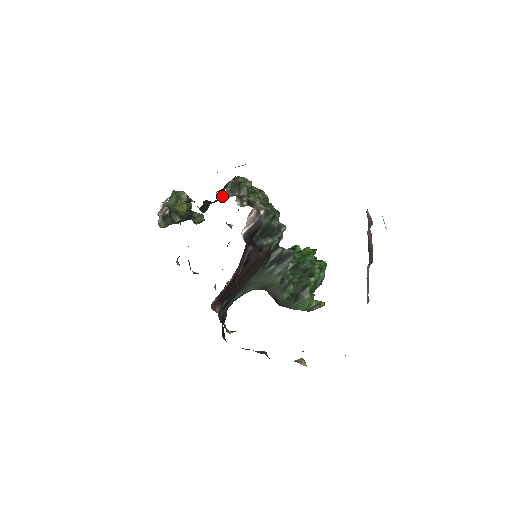
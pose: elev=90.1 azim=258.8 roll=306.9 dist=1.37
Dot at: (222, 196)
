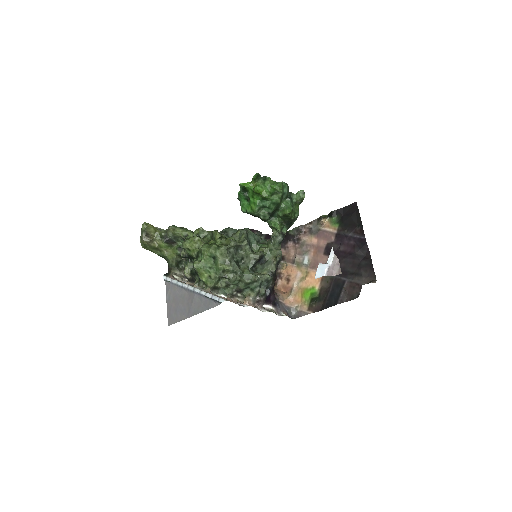
Dot at: (189, 256)
